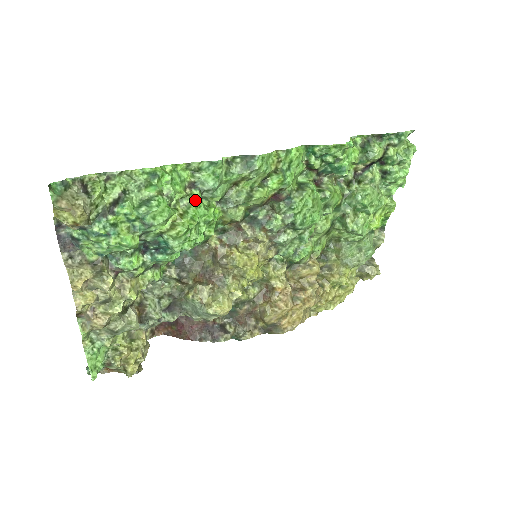
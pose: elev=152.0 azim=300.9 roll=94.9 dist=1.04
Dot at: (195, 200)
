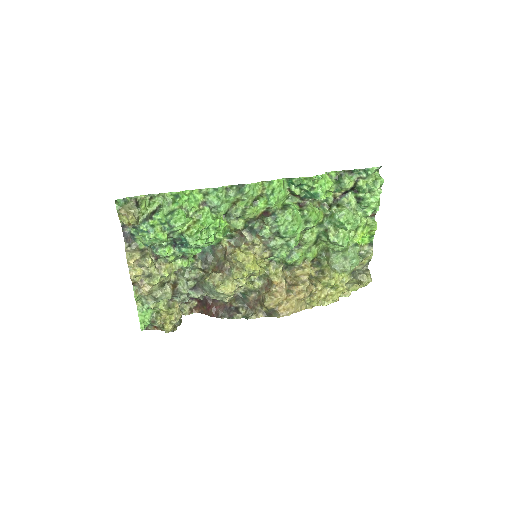
Dot at: (205, 213)
